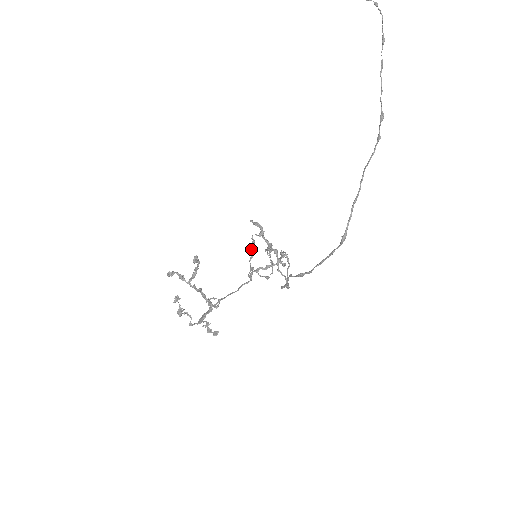
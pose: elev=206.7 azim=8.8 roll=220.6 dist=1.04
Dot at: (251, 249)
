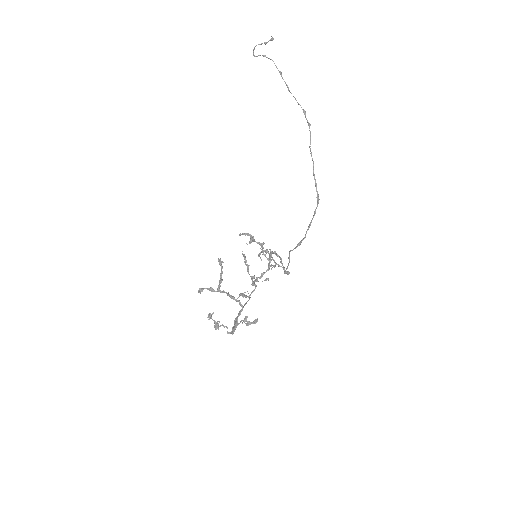
Dot at: (245, 263)
